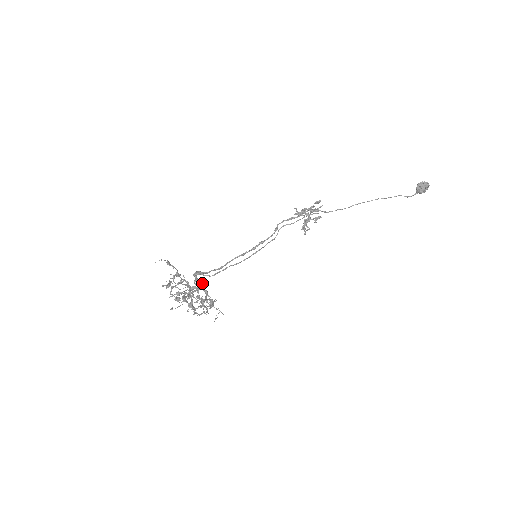
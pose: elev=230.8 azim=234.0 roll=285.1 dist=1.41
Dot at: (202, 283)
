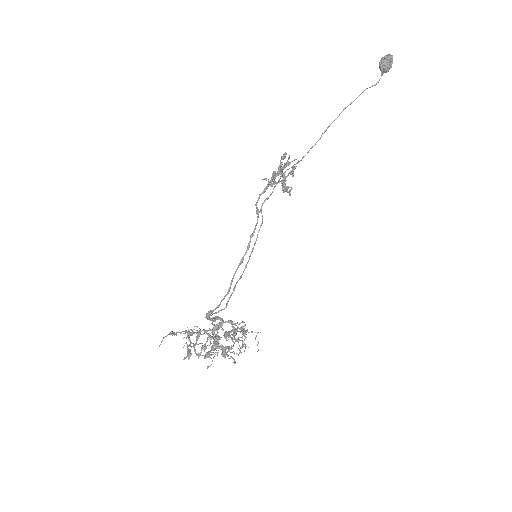
Dot at: (220, 319)
